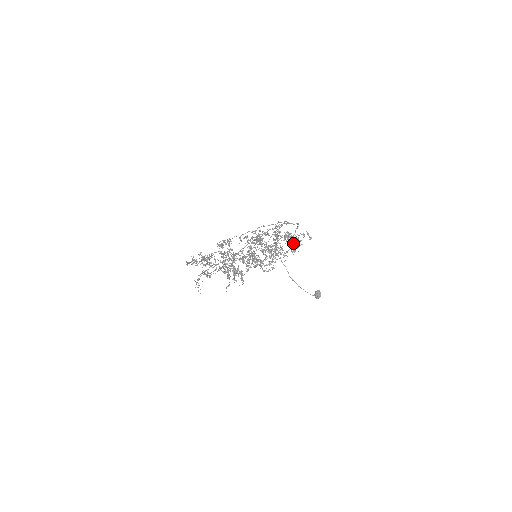
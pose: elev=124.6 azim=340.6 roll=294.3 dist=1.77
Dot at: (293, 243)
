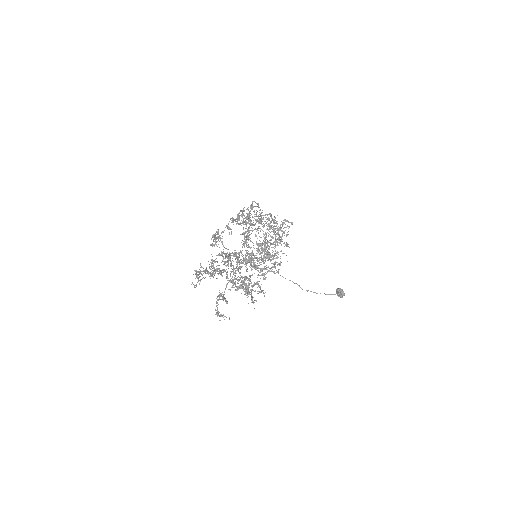
Dot at: (280, 227)
